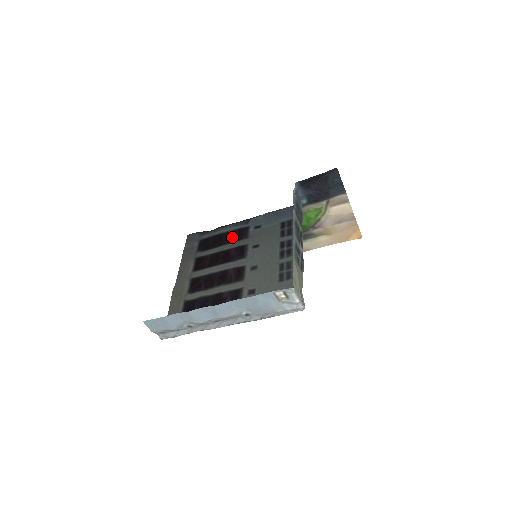
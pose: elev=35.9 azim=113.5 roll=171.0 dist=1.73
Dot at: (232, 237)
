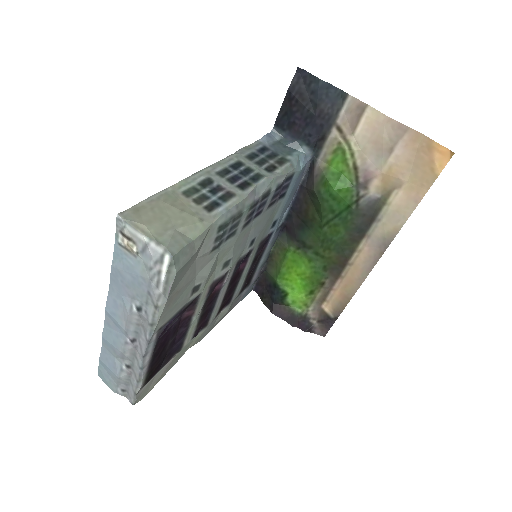
Dot at: (258, 256)
